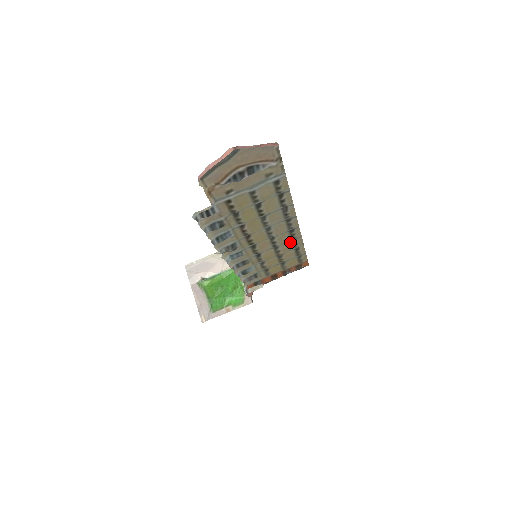
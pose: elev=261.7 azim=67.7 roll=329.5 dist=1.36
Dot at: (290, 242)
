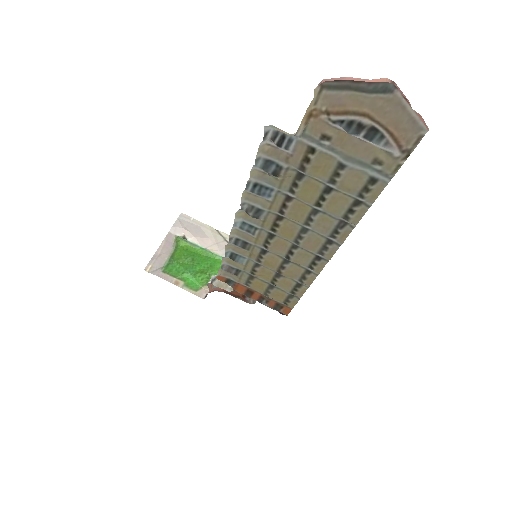
Dot at: (302, 270)
